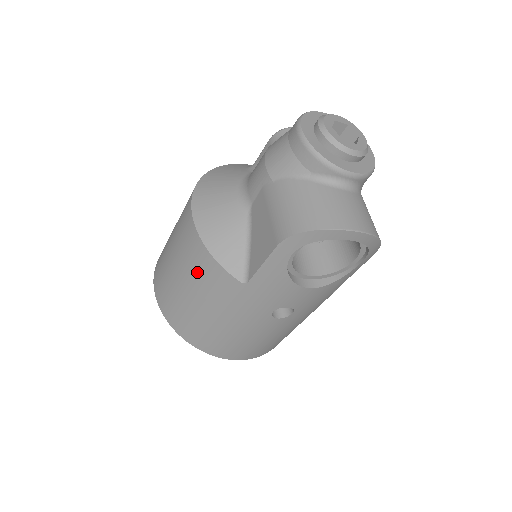
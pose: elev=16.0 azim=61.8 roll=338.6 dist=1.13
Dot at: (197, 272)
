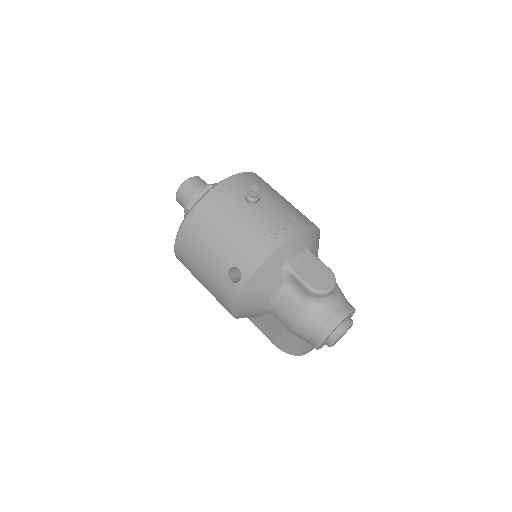
Dot at: occluded
